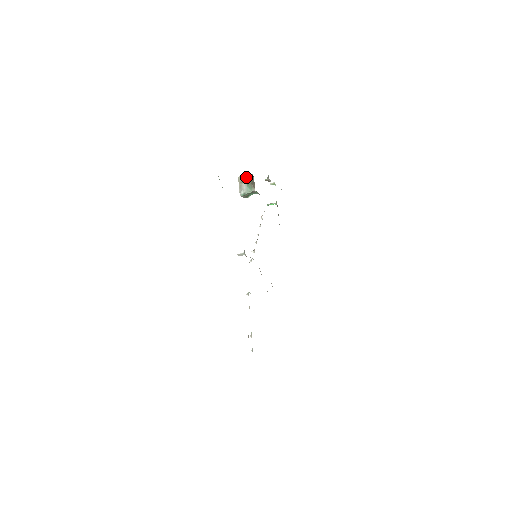
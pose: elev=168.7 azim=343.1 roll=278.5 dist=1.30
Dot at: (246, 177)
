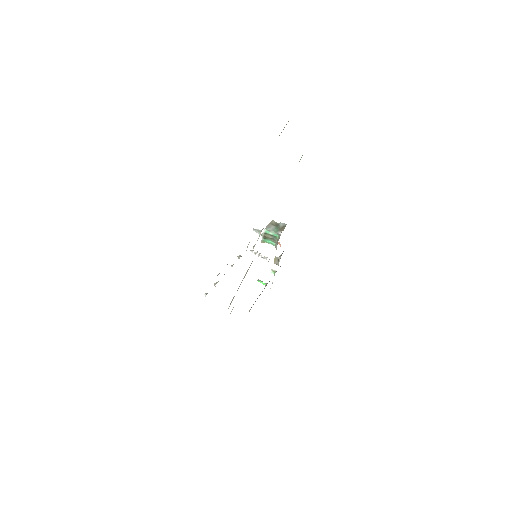
Dot at: (280, 222)
